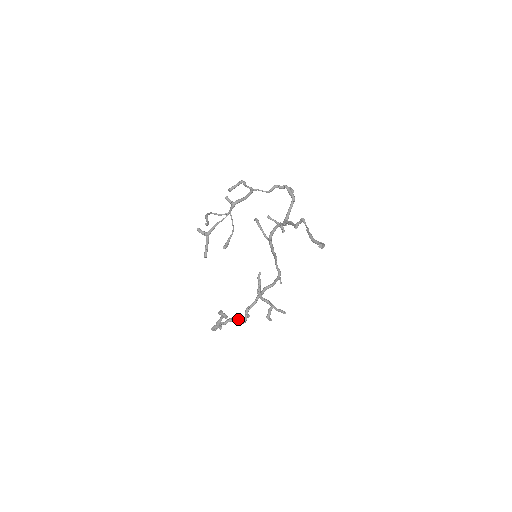
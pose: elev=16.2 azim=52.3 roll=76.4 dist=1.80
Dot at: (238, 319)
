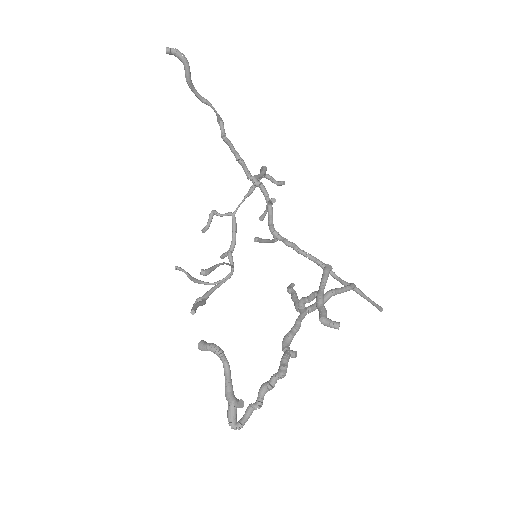
Dot at: (276, 373)
